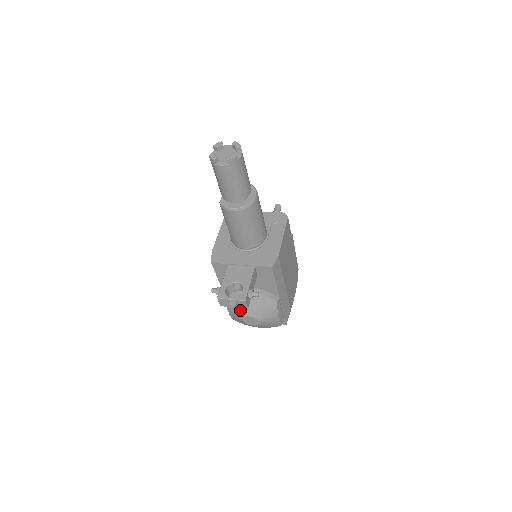
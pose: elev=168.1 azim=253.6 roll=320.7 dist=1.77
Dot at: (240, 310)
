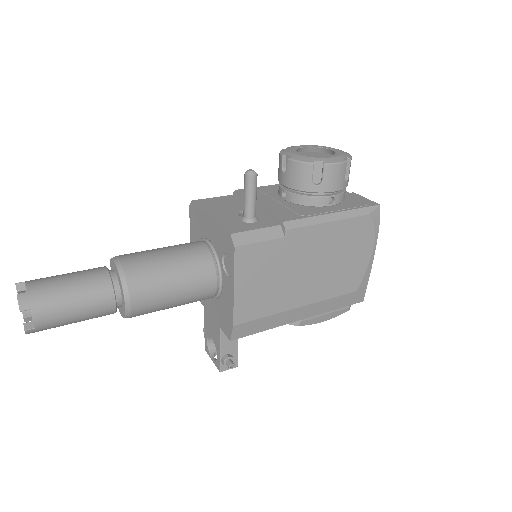
Dot at: occluded
